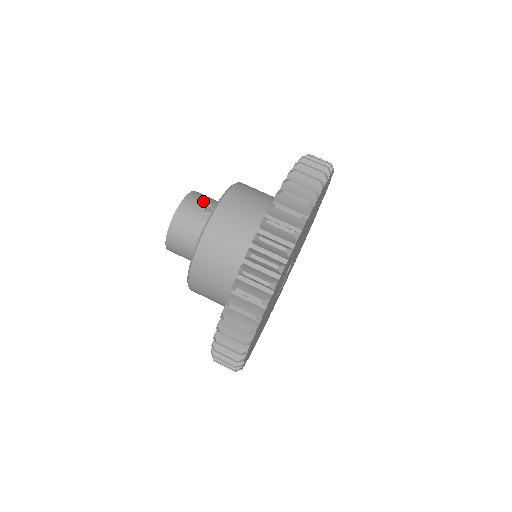
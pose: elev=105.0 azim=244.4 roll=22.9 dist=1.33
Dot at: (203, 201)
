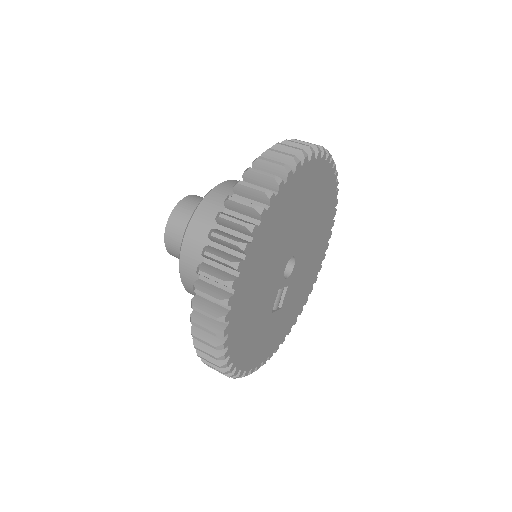
Dot at: occluded
